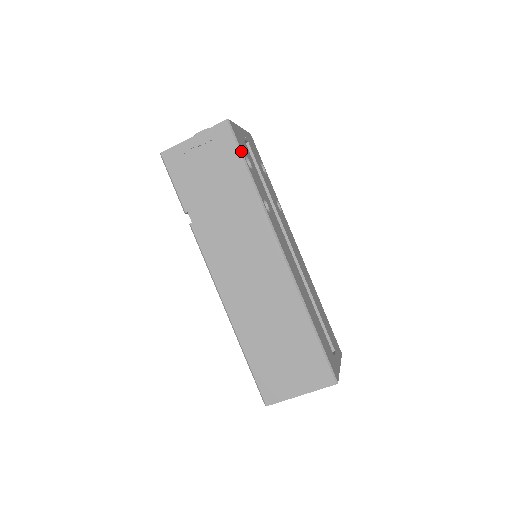
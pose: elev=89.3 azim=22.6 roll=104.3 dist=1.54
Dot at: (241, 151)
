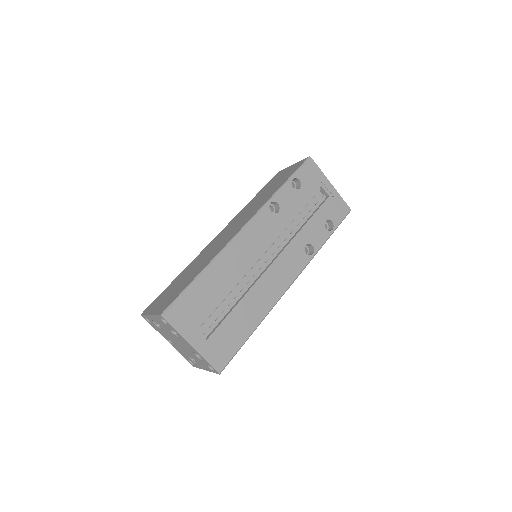
Dot at: (296, 172)
